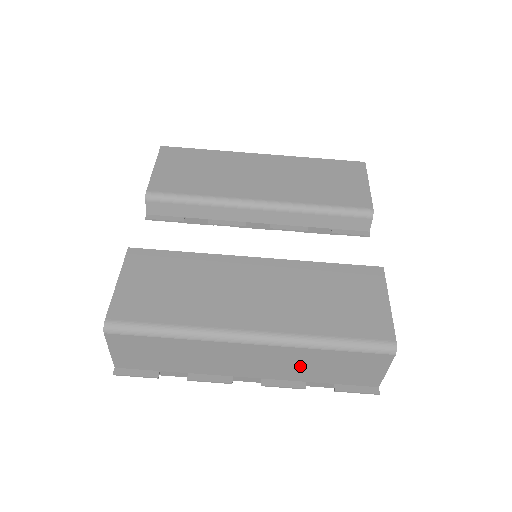
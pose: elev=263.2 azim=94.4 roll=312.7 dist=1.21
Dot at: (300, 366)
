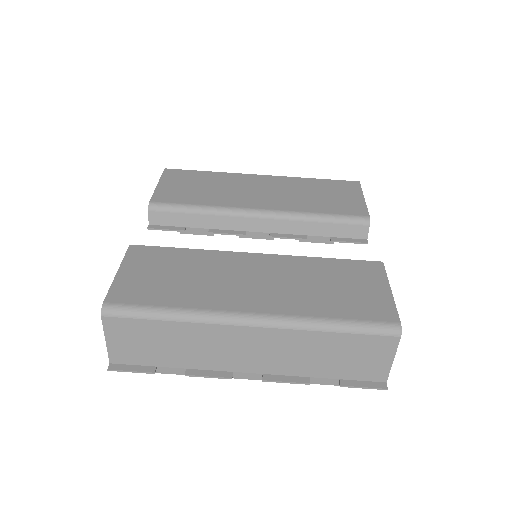
Dot at: (303, 355)
